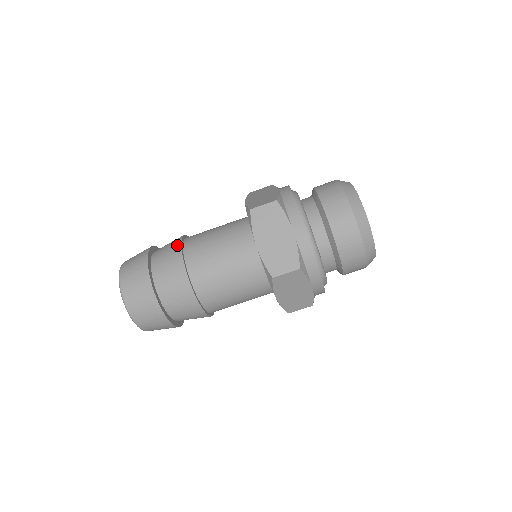
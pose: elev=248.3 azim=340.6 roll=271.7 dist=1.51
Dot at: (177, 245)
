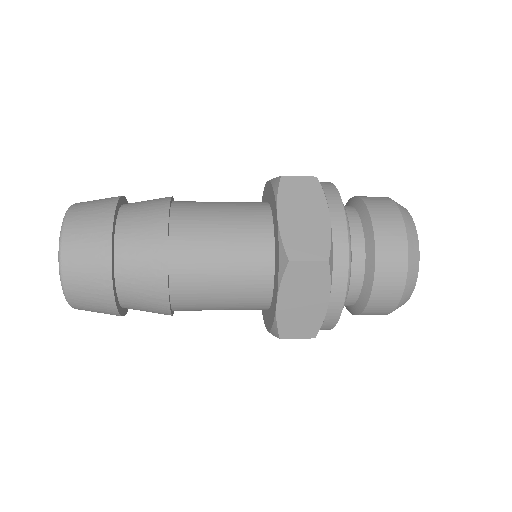
Dot at: (160, 244)
